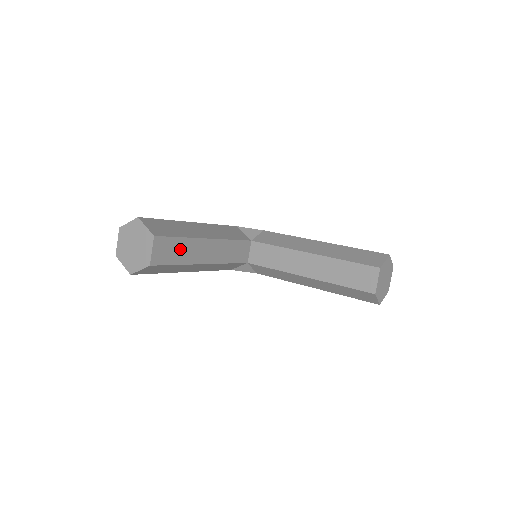
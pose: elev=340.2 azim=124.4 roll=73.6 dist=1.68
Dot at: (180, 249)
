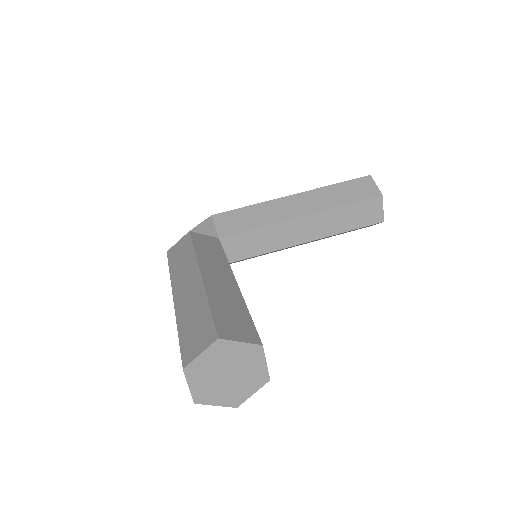
Dot at: occluded
